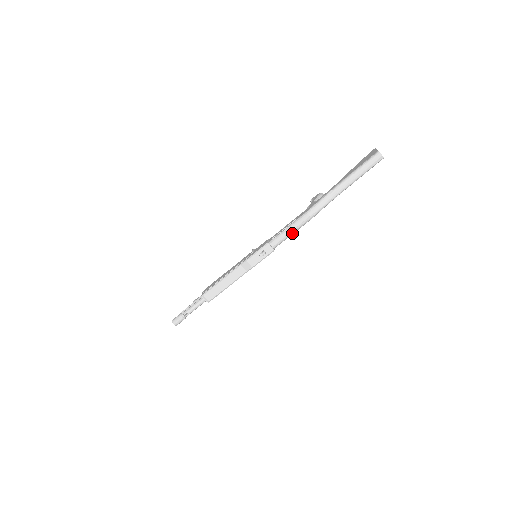
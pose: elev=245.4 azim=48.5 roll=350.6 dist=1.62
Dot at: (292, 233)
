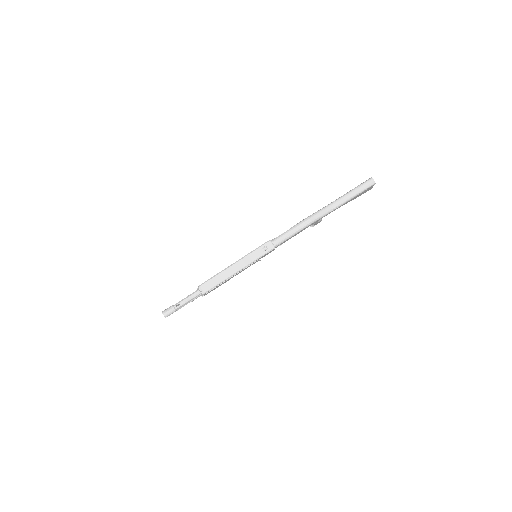
Dot at: (293, 234)
